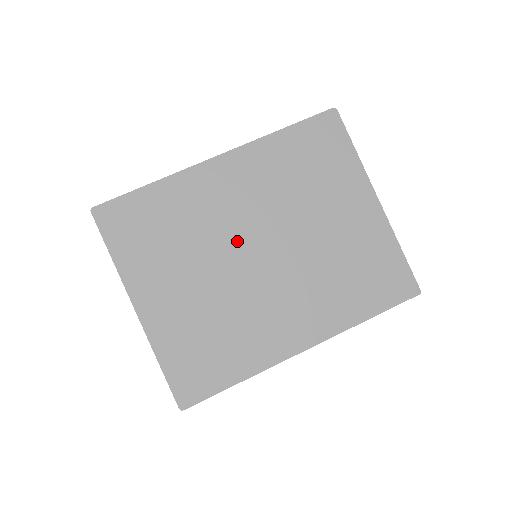
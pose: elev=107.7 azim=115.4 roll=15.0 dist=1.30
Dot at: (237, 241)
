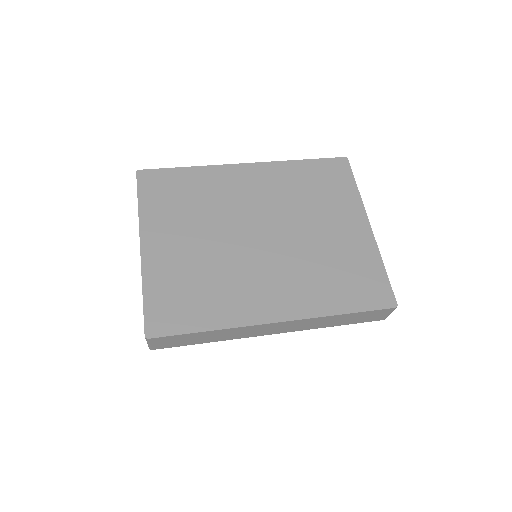
Dot at: (243, 221)
